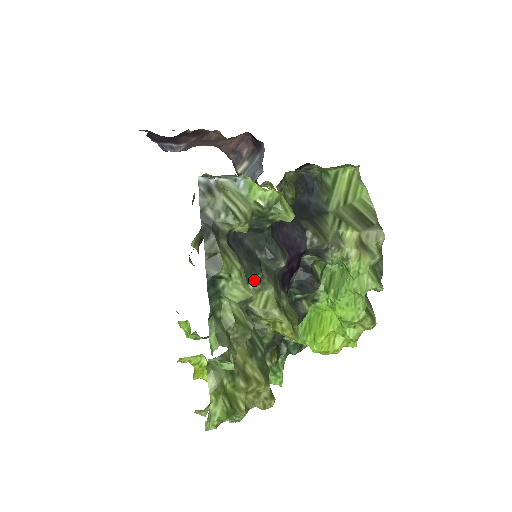
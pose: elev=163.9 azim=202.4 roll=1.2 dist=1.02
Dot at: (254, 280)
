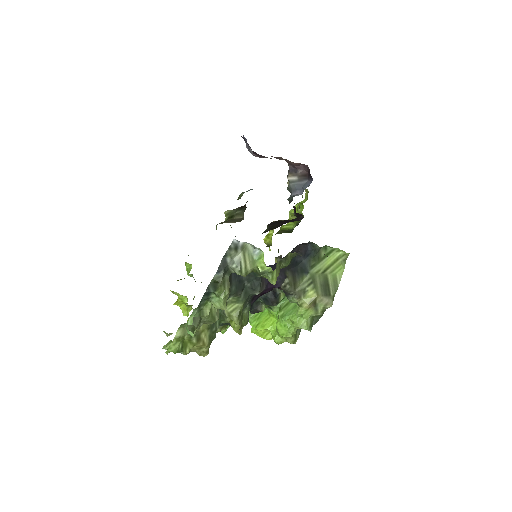
Dot at: (234, 297)
